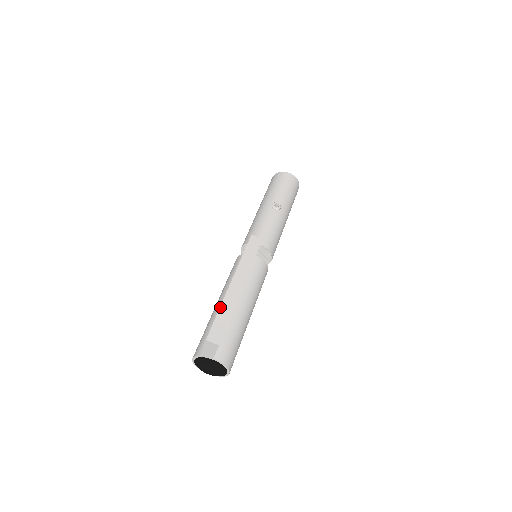
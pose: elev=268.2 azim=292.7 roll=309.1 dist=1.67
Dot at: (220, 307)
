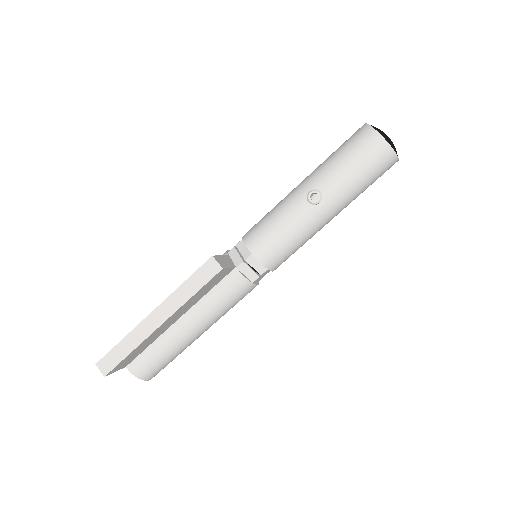
Dot at: (125, 336)
